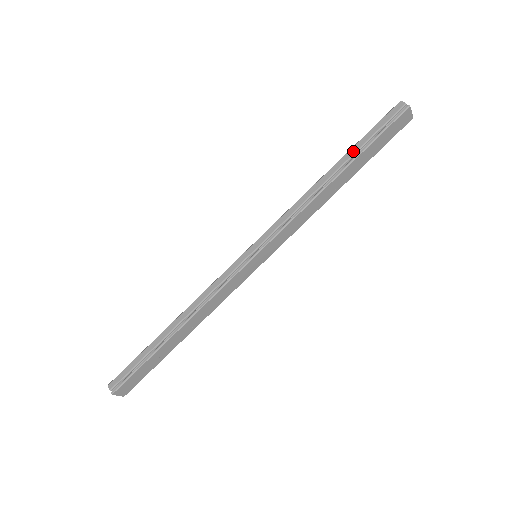
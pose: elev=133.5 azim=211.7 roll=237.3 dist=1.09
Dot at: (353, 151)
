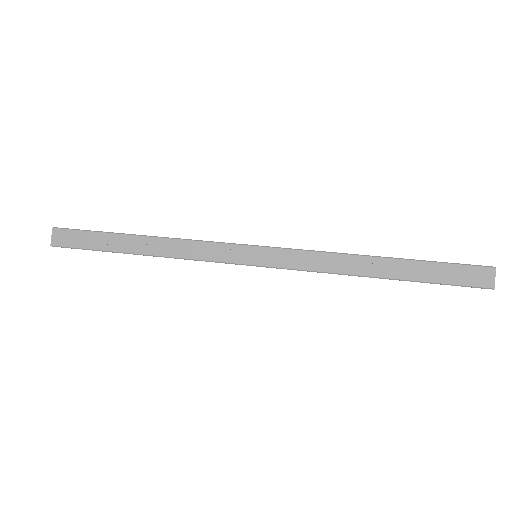
Dot at: (413, 259)
